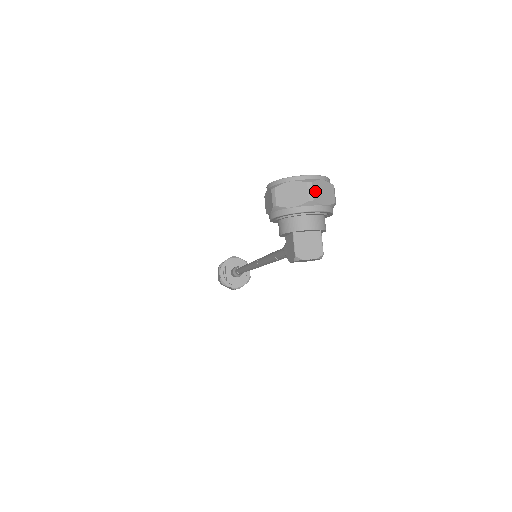
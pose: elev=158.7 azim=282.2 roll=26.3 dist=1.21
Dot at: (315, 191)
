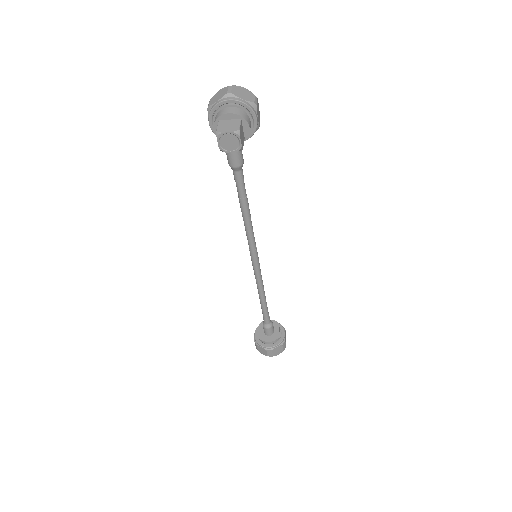
Dot at: (234, 90)
